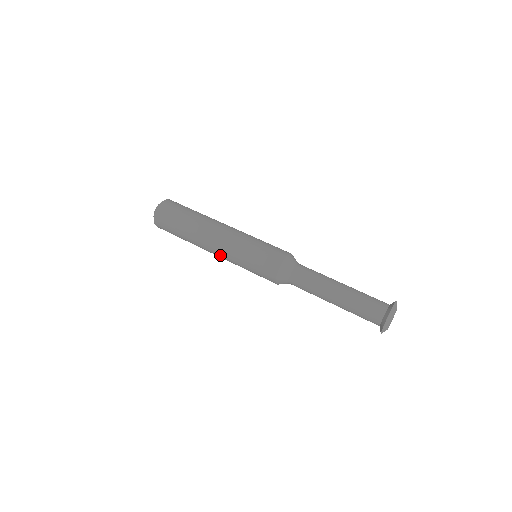
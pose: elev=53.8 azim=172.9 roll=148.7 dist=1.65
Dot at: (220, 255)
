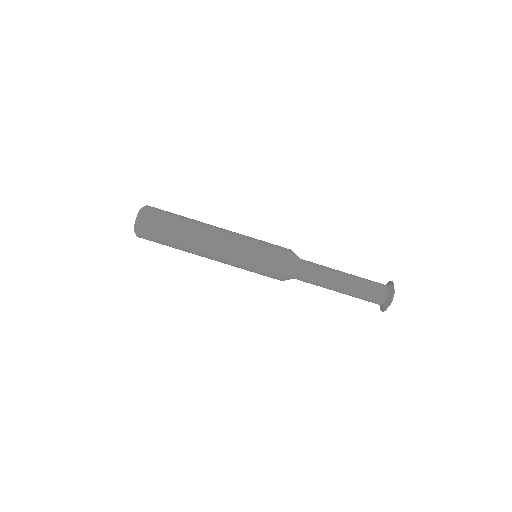
Dot at: (221, 256)
